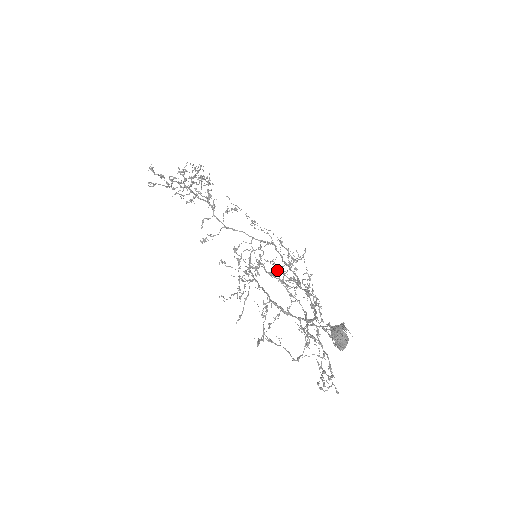
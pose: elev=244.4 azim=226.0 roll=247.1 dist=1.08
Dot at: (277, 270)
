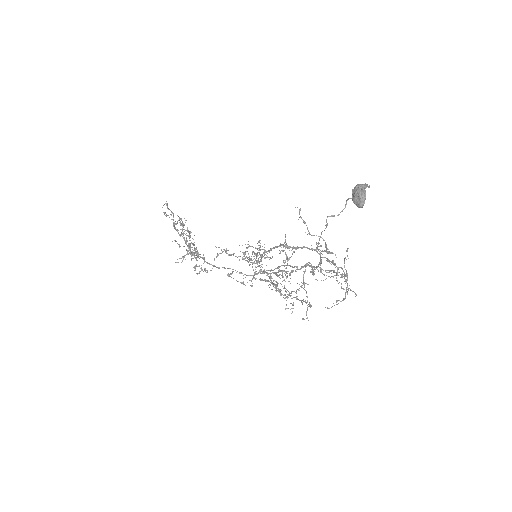
Dot at: (270, 279)
